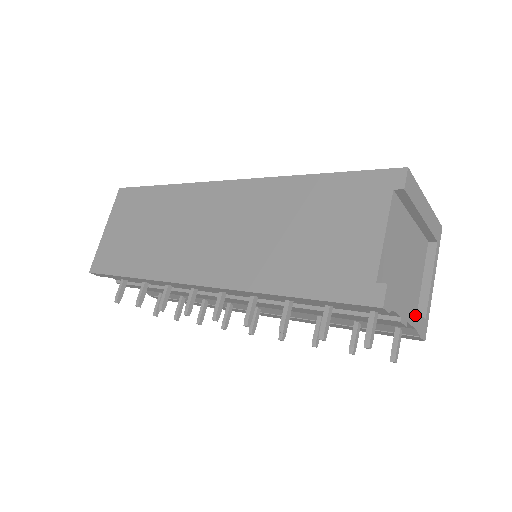
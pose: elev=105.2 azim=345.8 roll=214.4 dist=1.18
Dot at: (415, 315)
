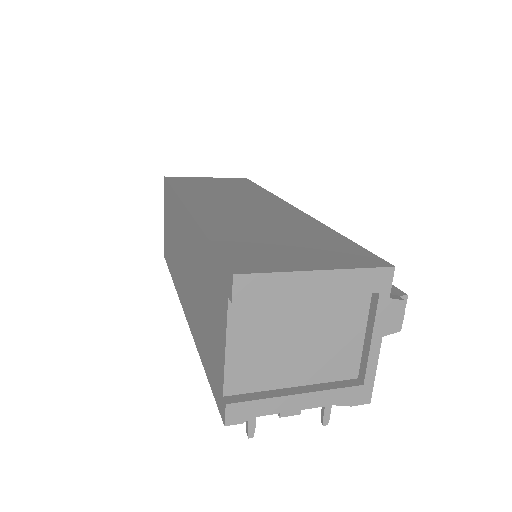
Dot at: (325, 394)
